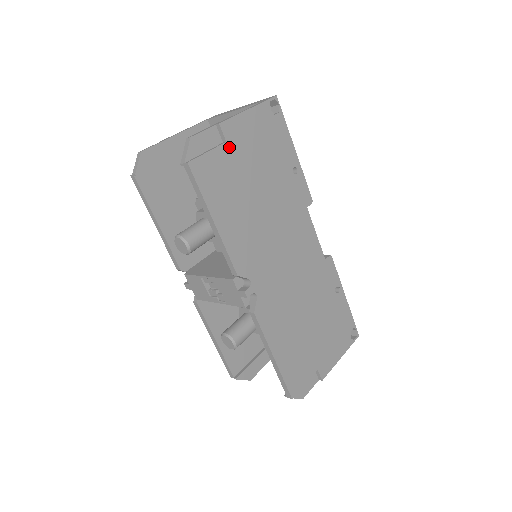
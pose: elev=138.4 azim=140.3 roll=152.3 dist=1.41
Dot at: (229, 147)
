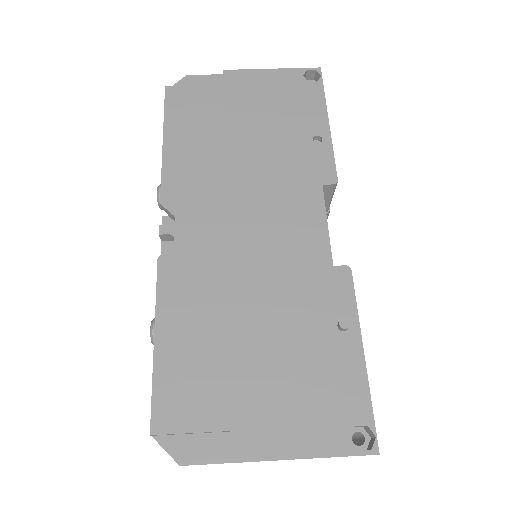
Dot at: (225, 90)
